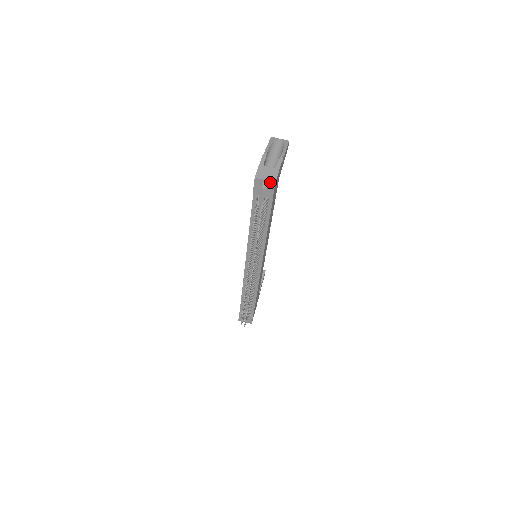
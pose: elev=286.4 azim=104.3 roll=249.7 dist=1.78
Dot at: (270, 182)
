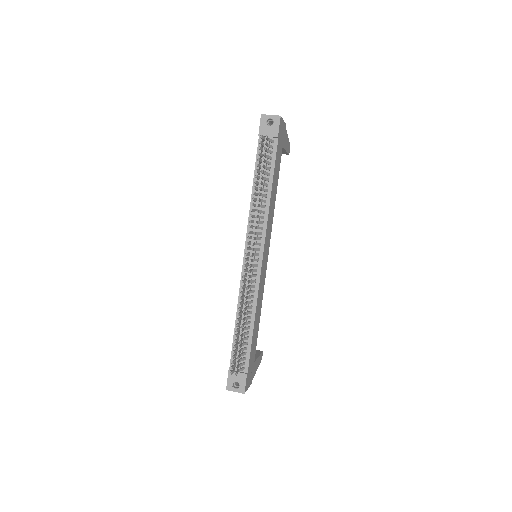
Dot at: (276, 117)
